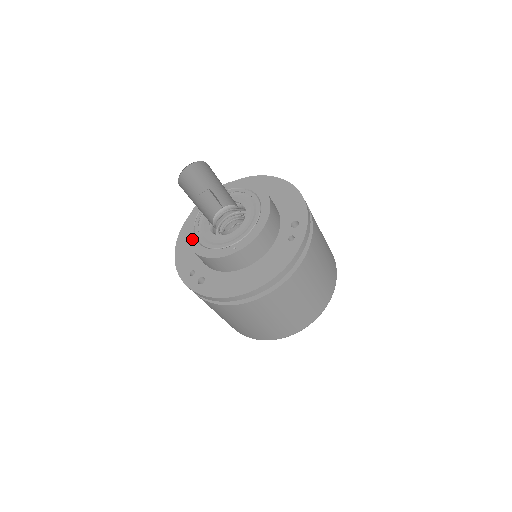
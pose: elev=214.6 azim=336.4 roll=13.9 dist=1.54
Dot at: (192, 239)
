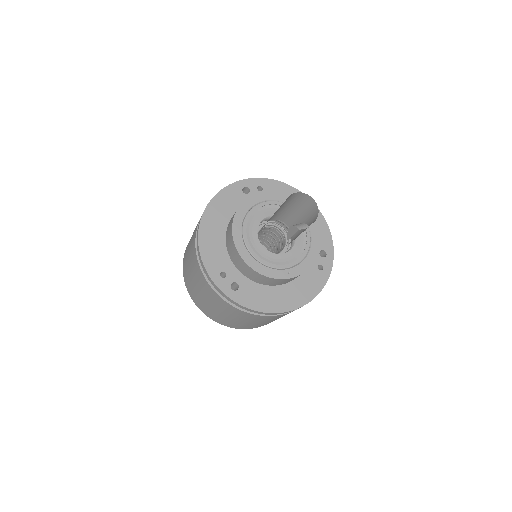
Dot at: (242, 247)
